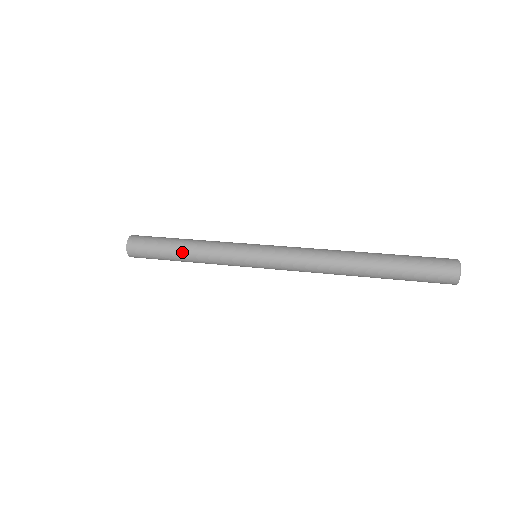
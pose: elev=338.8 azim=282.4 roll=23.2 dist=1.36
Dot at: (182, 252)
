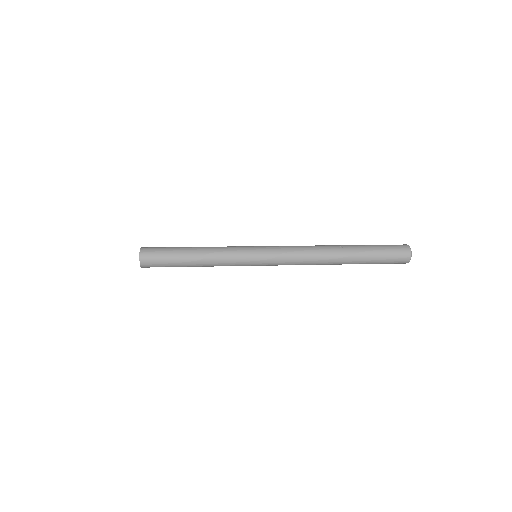
Dot at: (194, 264)
